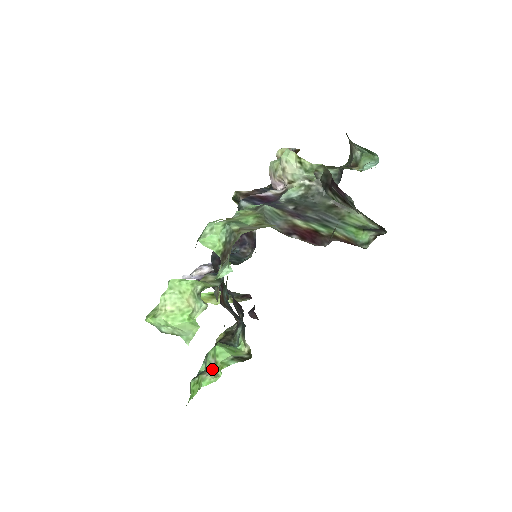
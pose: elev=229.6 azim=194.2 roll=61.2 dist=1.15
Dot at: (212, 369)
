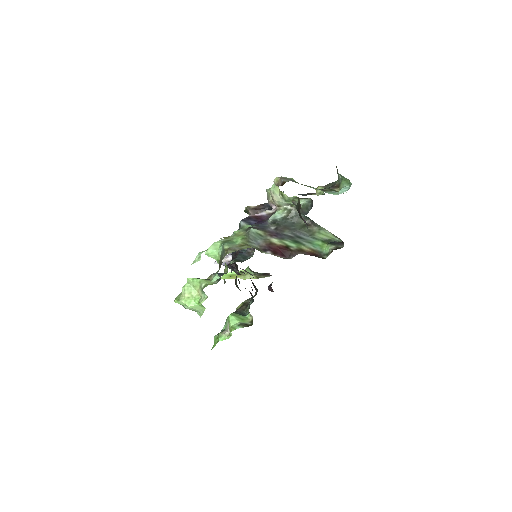
Dot at: (228, 330)
